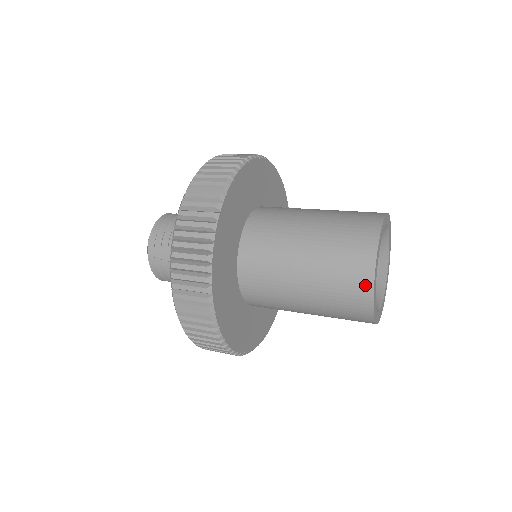
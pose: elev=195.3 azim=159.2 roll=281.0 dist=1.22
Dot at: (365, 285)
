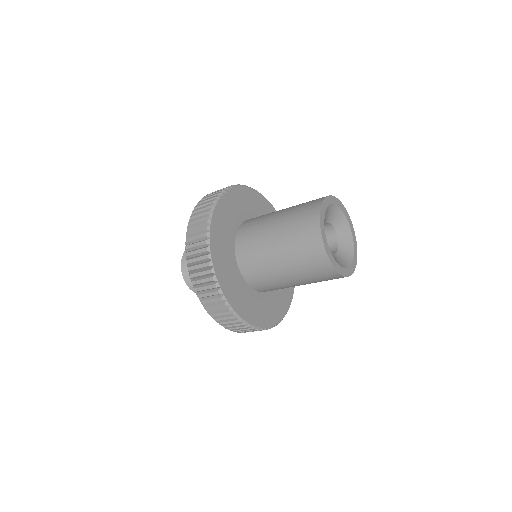
Dot at: (318, 246)
